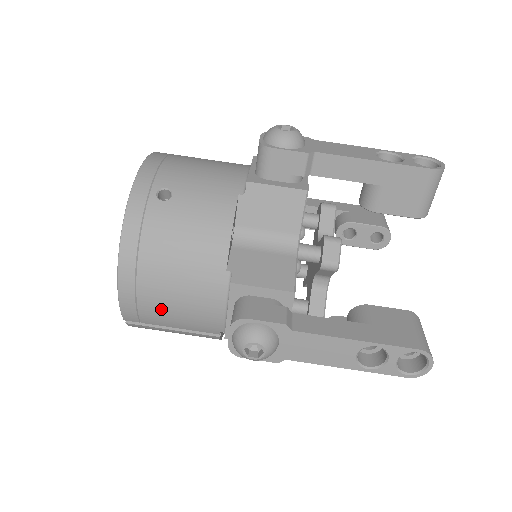
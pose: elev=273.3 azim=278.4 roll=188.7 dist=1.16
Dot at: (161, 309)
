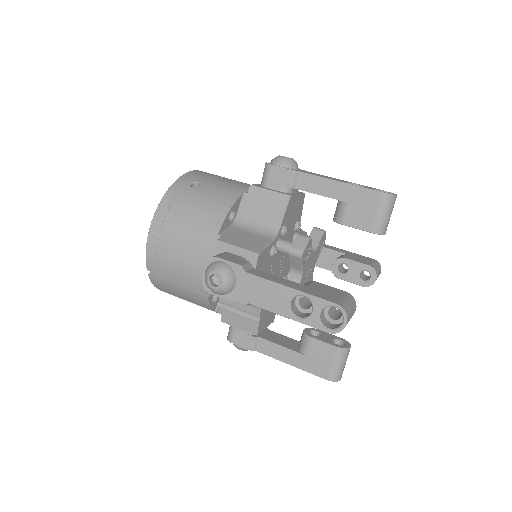
Dot at: (171, 260)
